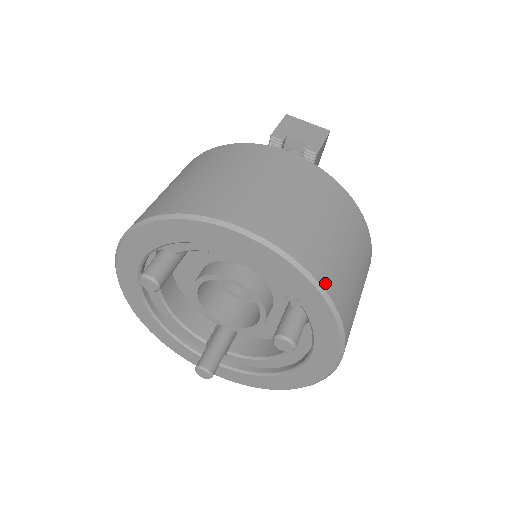
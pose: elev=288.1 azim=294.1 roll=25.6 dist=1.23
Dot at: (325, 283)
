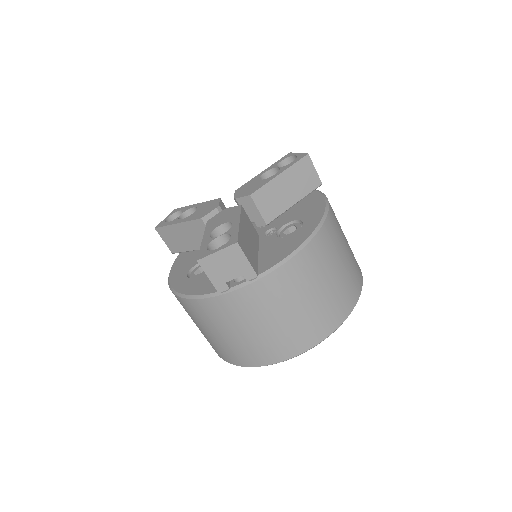
Dot at: (340, 321)
